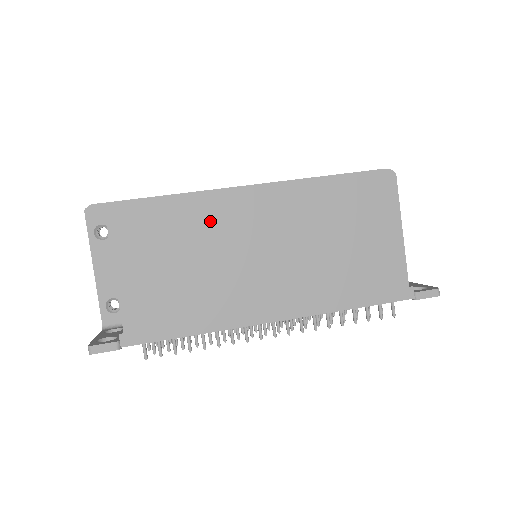
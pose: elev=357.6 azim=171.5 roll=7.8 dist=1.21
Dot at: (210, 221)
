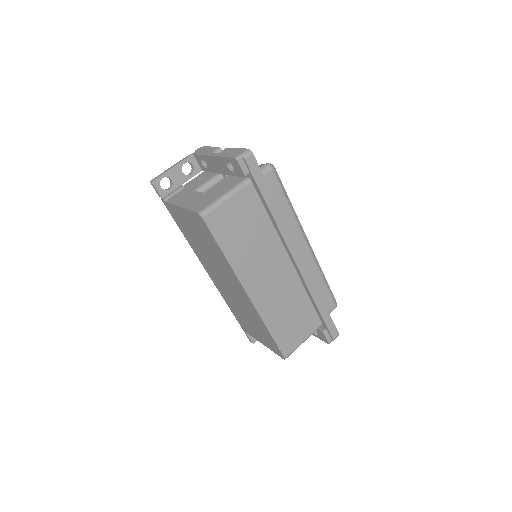
Dot at: (223, 265)
